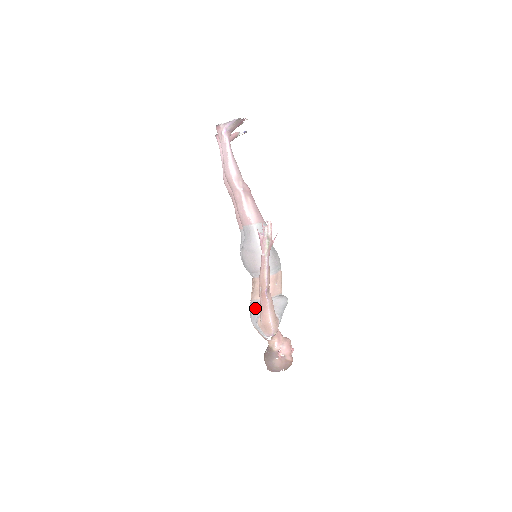
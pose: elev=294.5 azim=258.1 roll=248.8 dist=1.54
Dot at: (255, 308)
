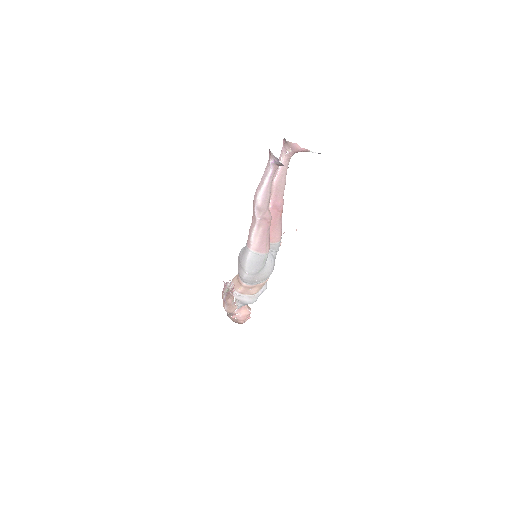
Dot at: occluded
